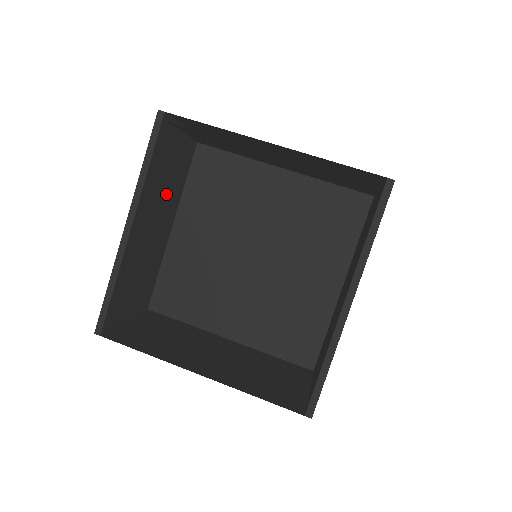
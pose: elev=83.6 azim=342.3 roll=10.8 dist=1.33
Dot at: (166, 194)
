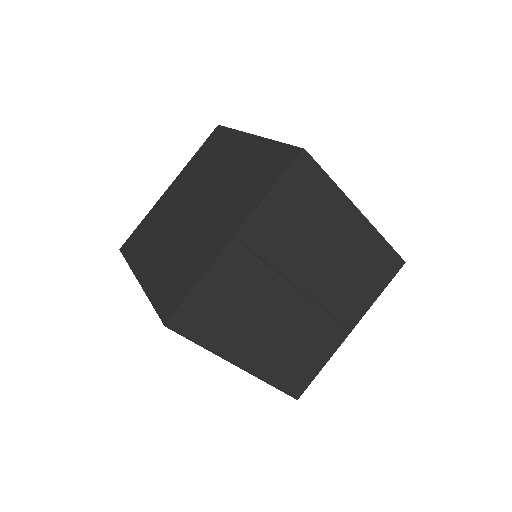
Dot at: occluded
